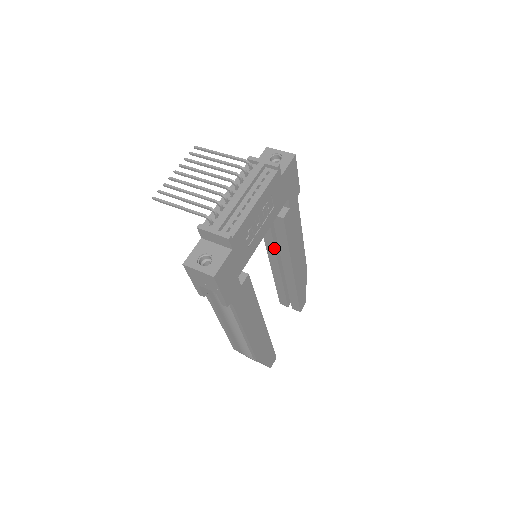
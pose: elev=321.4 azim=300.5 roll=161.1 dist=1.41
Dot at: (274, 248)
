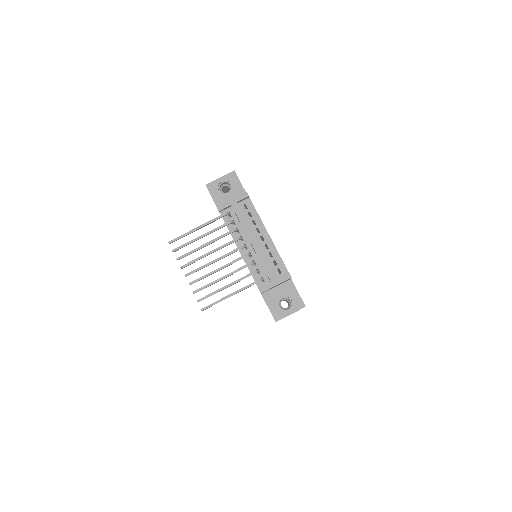
Dot at: occluded
